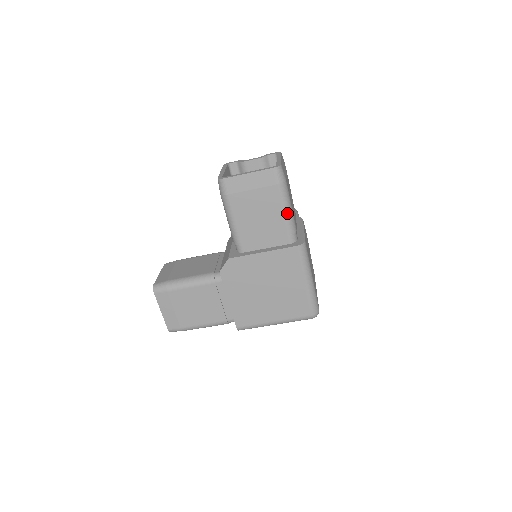
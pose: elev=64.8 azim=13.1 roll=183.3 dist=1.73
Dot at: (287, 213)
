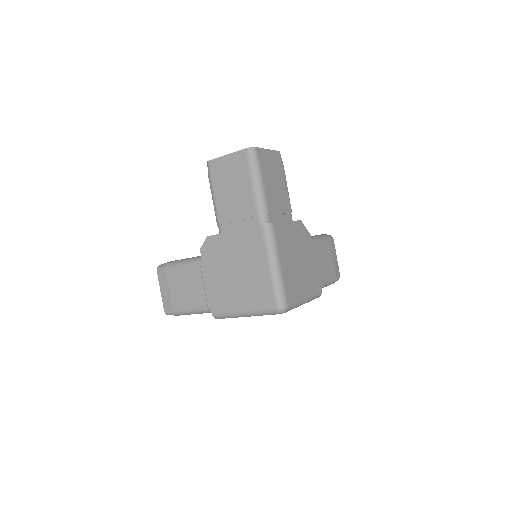
Dot at: (257, 193)
